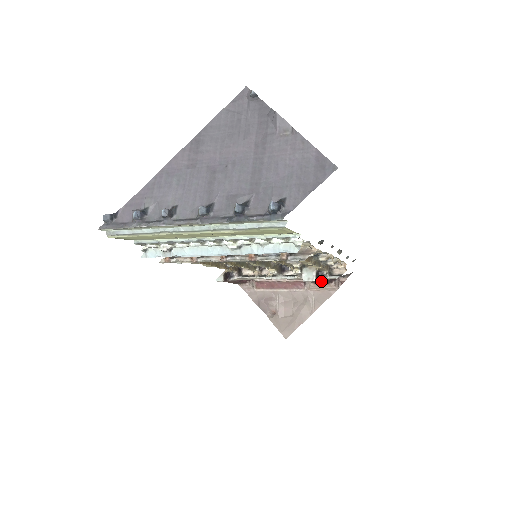
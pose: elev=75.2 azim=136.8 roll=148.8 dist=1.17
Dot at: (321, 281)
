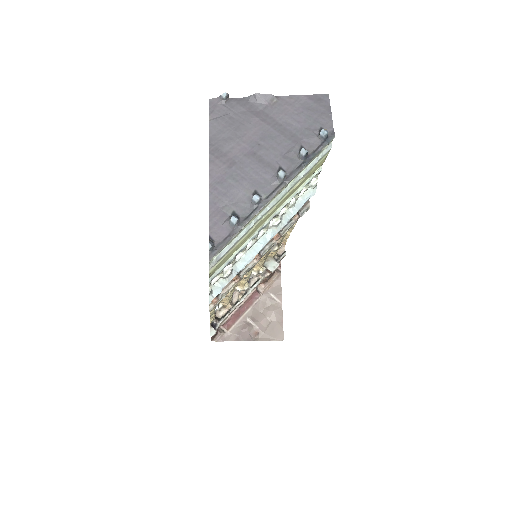
Dot at: occluded
